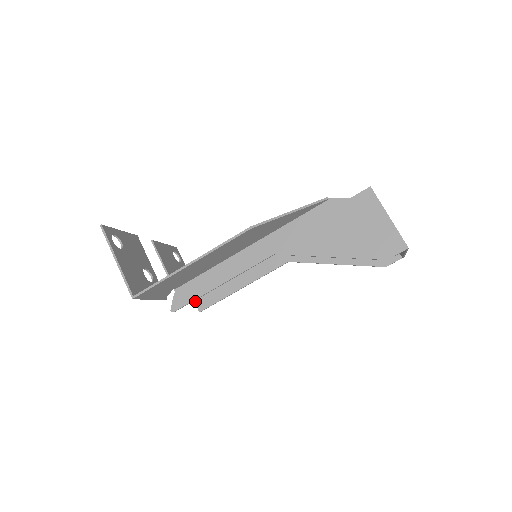
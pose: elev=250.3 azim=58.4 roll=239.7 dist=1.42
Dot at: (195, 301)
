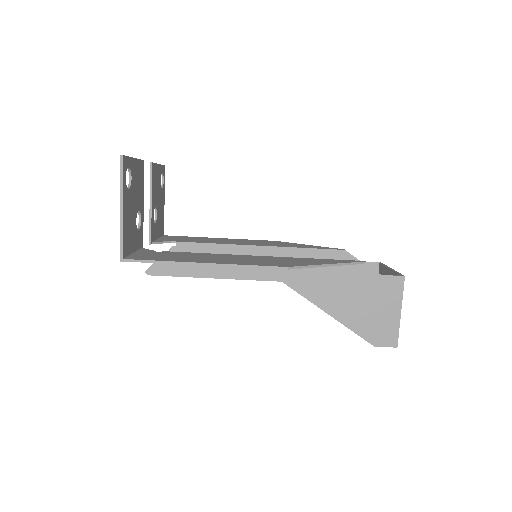
Dot at: occluded
